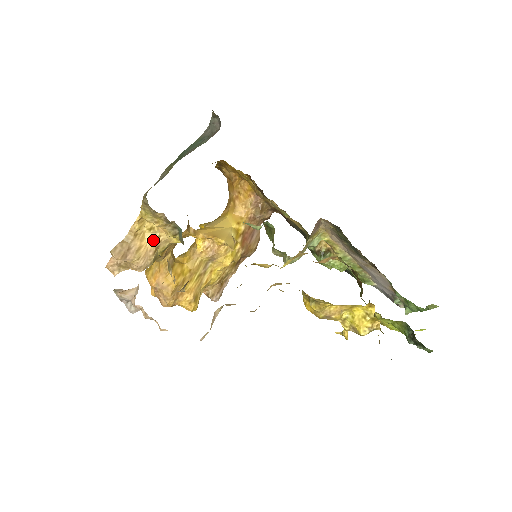
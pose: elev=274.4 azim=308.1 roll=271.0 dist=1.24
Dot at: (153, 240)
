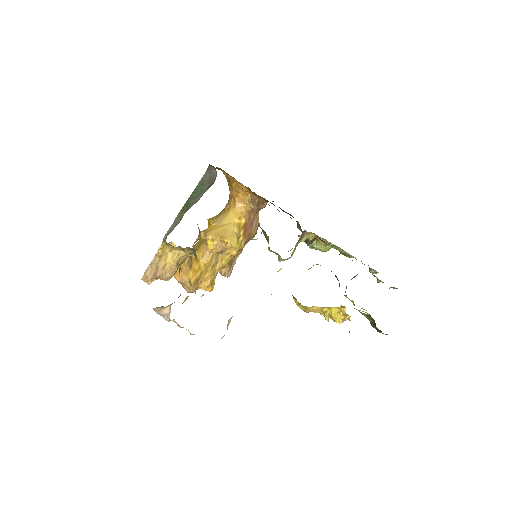
Dot at: (174, 258)
